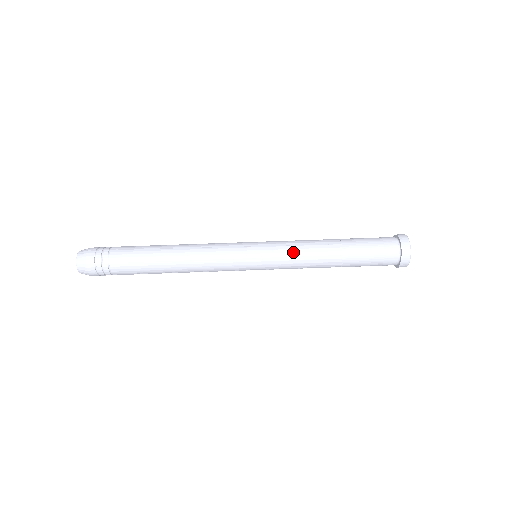
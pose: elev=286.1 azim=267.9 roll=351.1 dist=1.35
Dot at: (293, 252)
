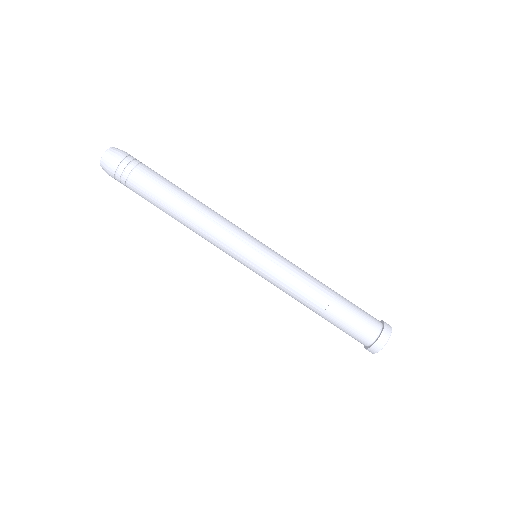
Dot at: (286, 279)
